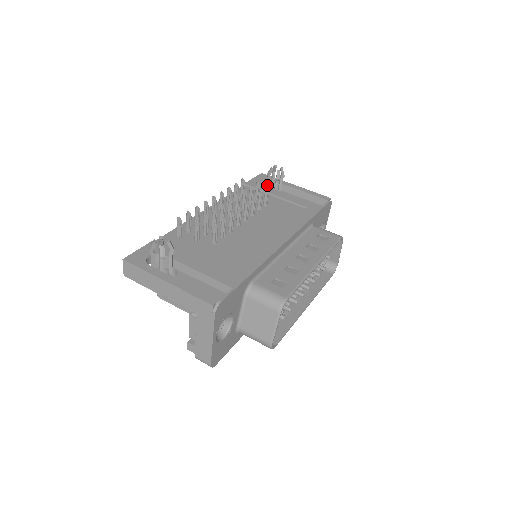
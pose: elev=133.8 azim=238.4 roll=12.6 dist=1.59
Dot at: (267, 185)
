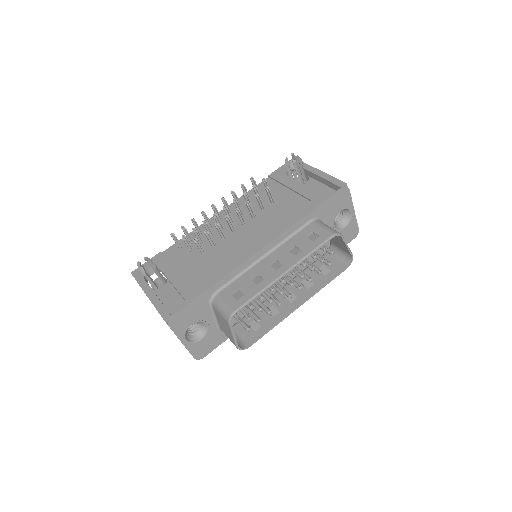
Dot at: (289, 174)
